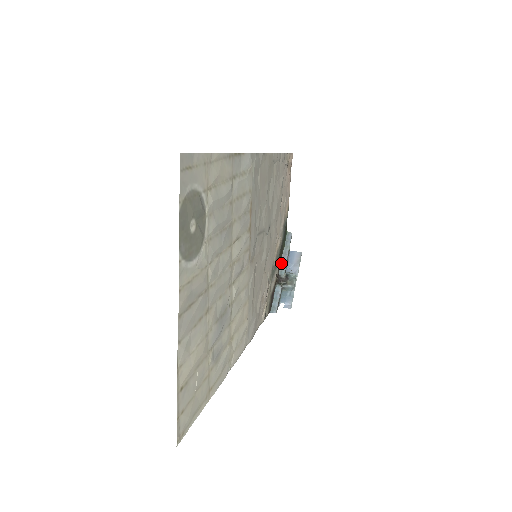
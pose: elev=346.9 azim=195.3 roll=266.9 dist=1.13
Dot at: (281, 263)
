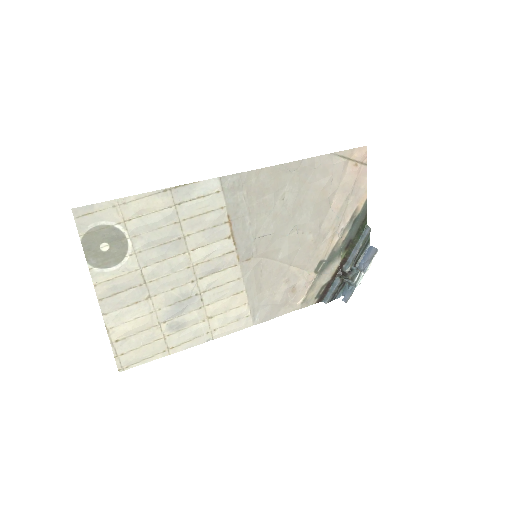
Dot at: (349, 257)
